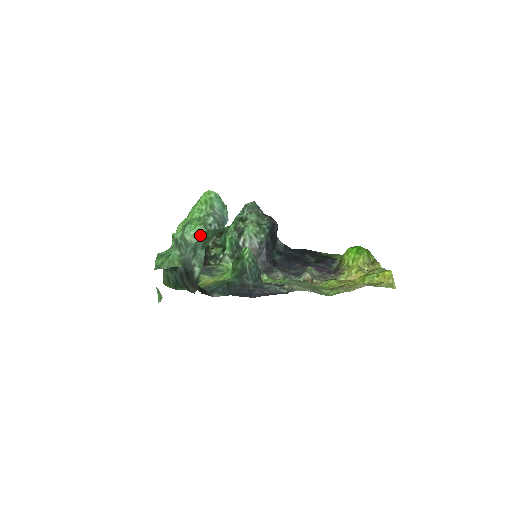
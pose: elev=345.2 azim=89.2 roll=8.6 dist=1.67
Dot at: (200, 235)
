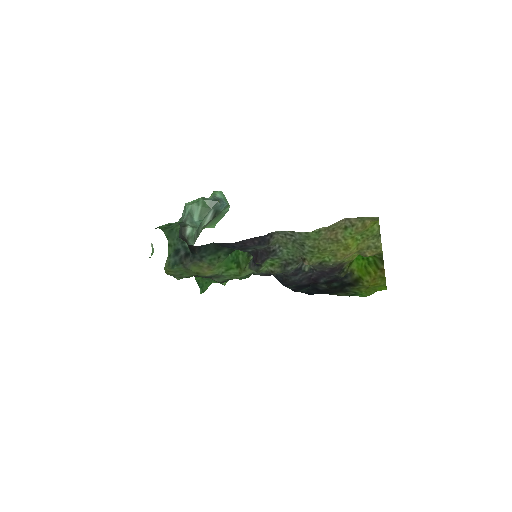
Dot at: (197, 202)
